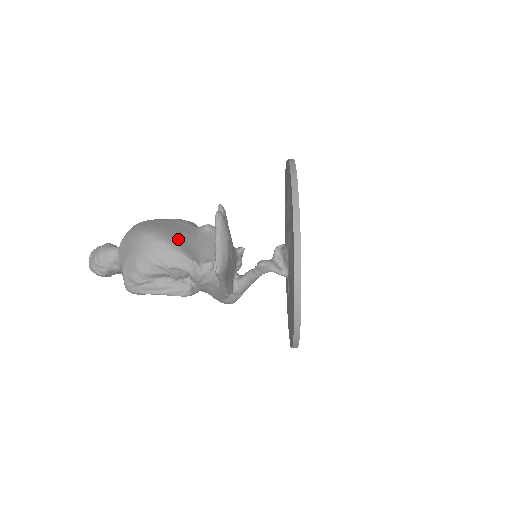
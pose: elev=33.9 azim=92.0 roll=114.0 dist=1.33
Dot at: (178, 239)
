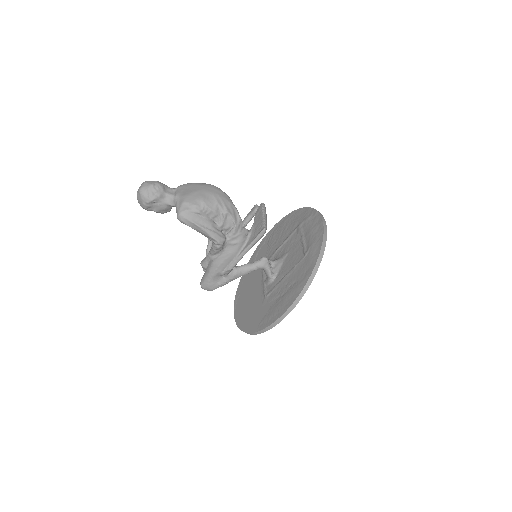
Dot at: occluded
